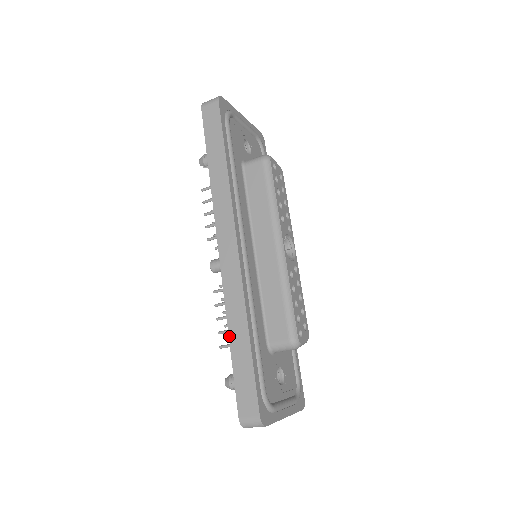
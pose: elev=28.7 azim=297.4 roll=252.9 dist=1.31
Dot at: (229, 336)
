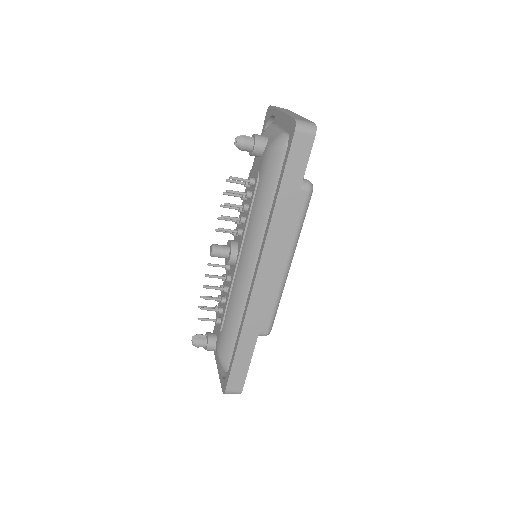
Dot at: (239, 341)
